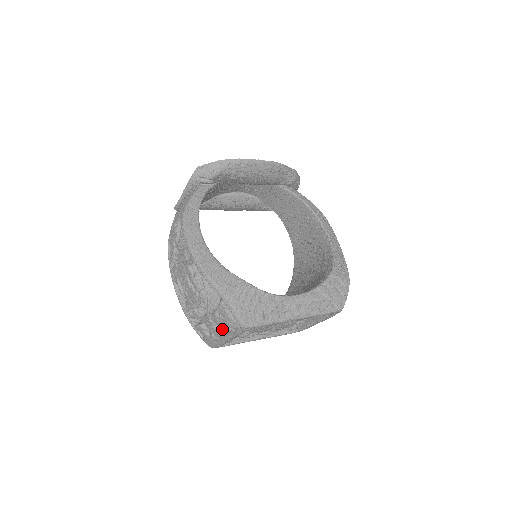
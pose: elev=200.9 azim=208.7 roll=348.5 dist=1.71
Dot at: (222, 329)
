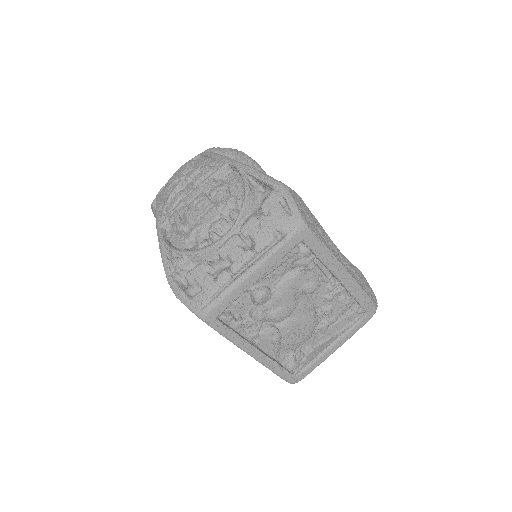
Dot at: (257, 241)
